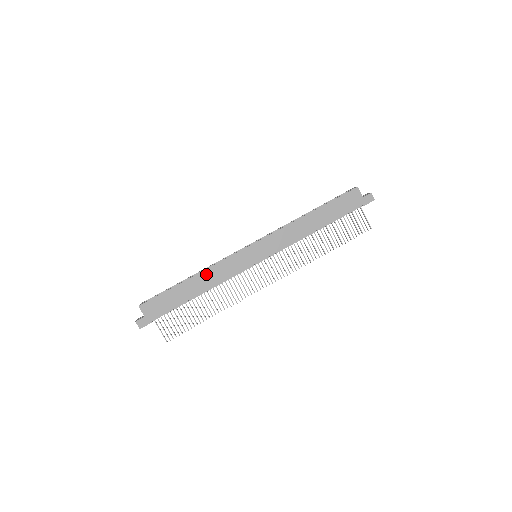
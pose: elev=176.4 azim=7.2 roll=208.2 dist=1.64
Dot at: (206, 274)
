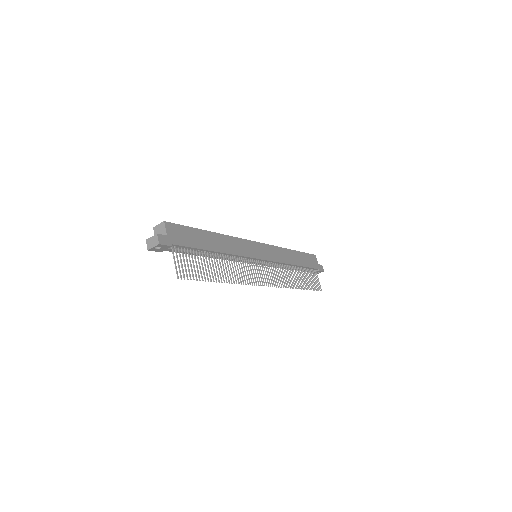
Dot at: (225, 239)
